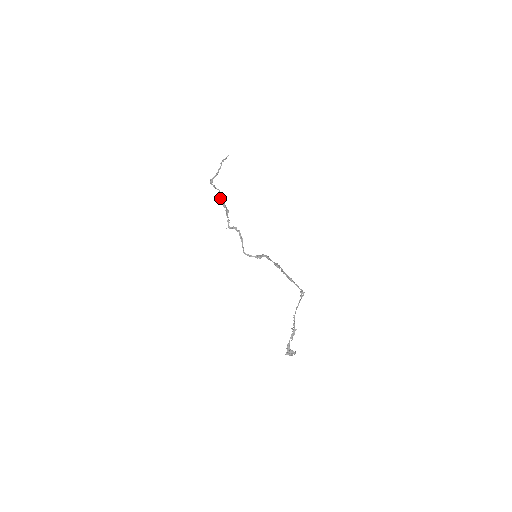
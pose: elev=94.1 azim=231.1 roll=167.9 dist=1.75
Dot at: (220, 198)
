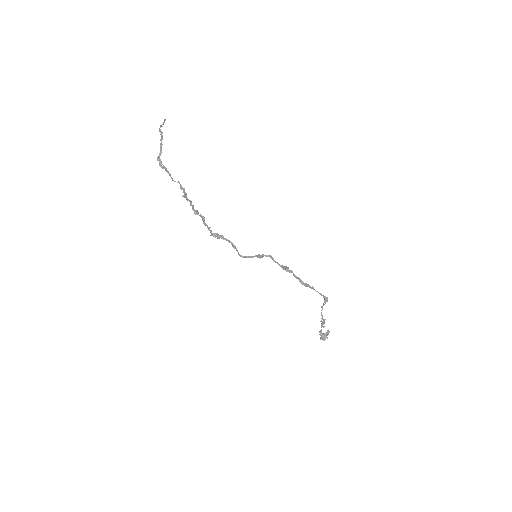
Dot at: occluded
